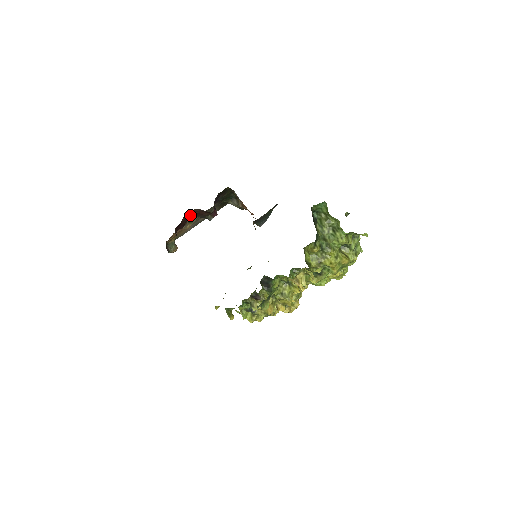
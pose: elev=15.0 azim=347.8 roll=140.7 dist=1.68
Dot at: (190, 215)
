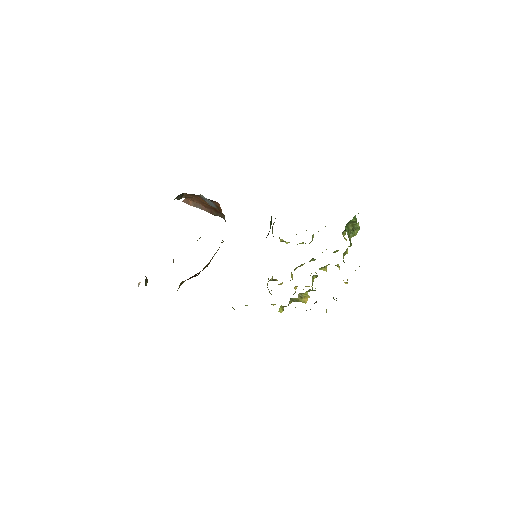
Dot at: occluded
